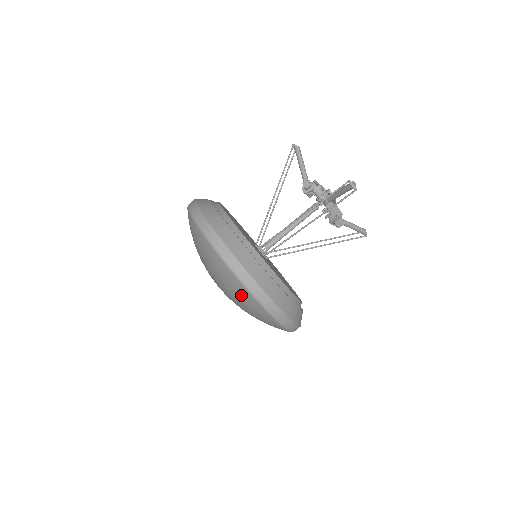
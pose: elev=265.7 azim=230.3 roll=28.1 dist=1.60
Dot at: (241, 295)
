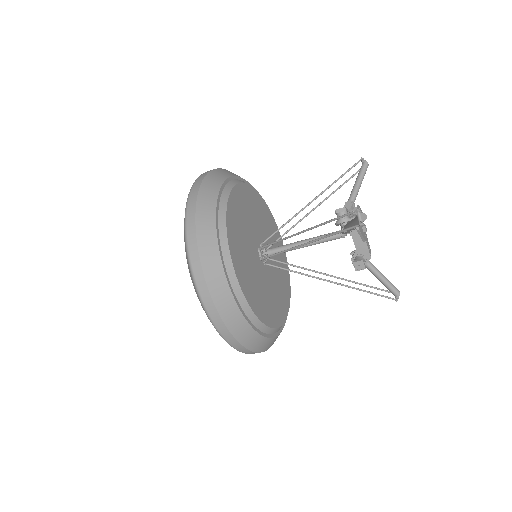
Dot at: occluded
